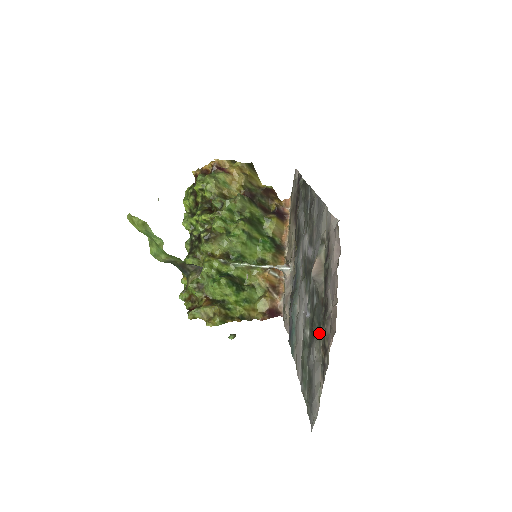
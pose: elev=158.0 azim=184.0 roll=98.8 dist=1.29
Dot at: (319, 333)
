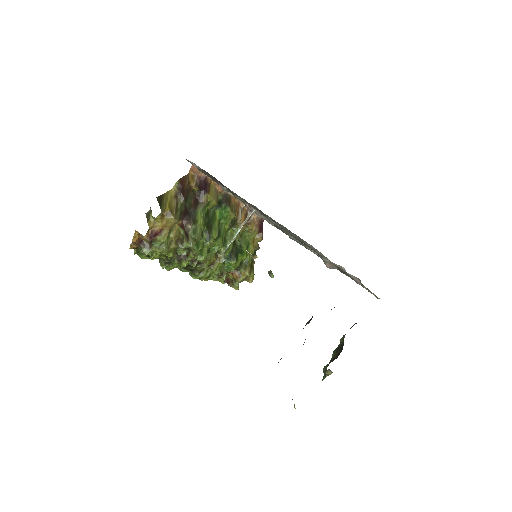
Dot at: occluded
